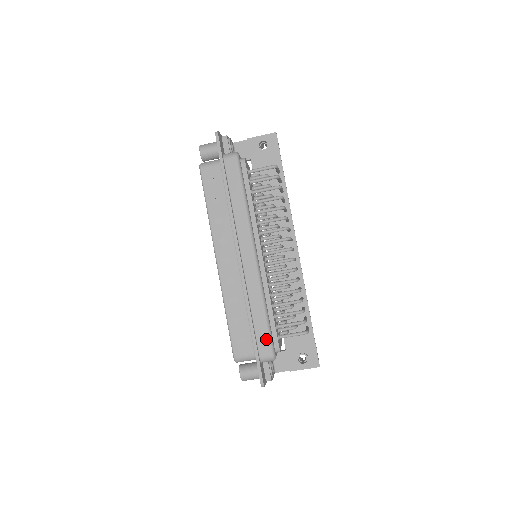
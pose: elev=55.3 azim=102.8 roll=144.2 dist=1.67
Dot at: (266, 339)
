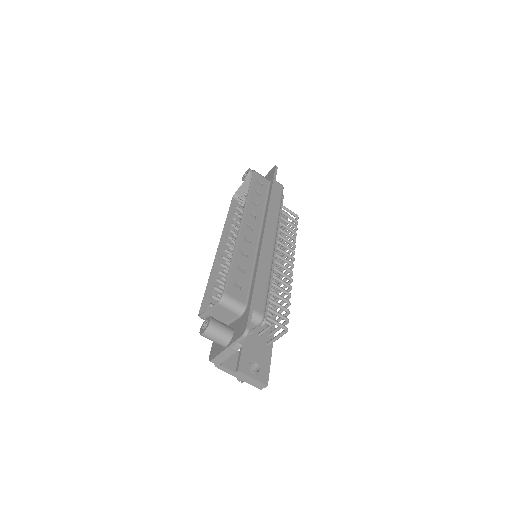
Dot at: (263, 299)
